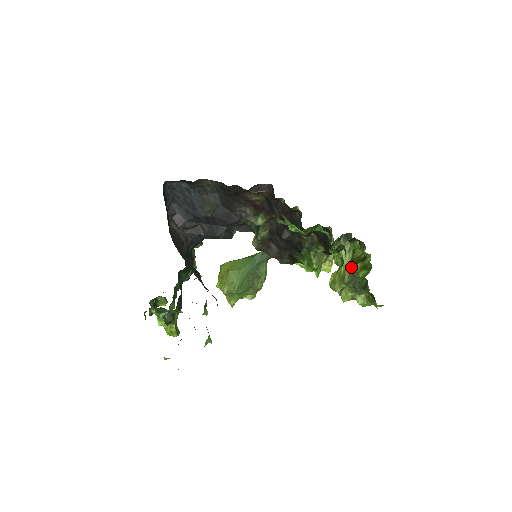
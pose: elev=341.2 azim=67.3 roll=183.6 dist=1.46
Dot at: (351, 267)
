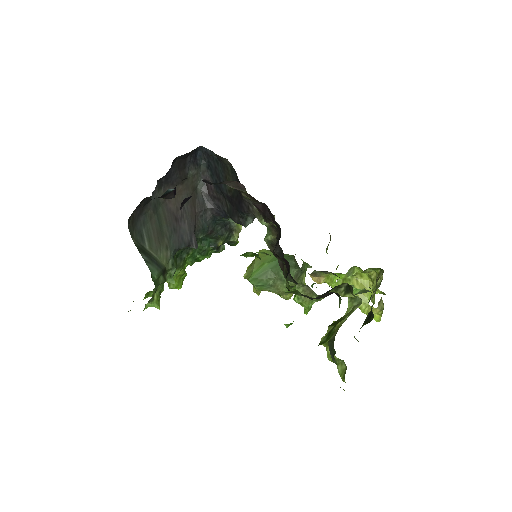
Dot at: occluded
